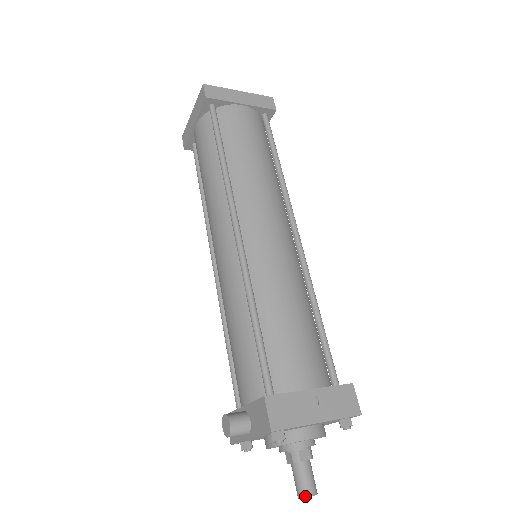
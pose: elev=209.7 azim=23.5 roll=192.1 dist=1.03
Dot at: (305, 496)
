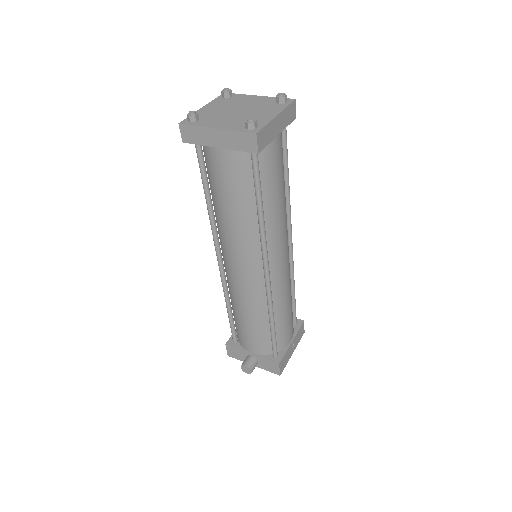
Dot at: occluded
